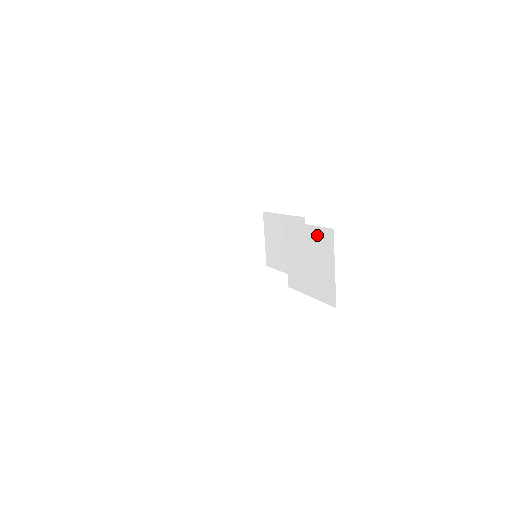
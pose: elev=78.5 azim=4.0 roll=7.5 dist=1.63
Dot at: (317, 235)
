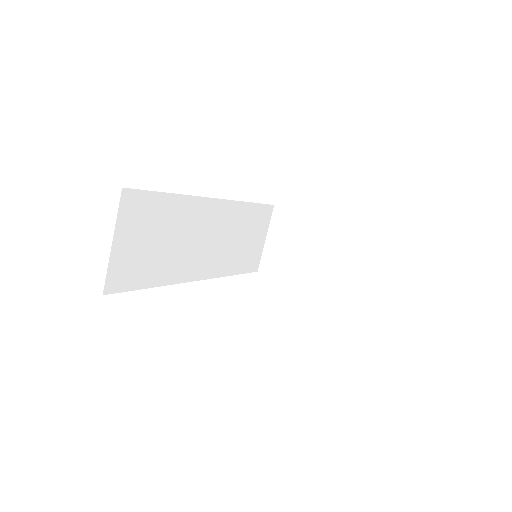
Dot at: occluded
